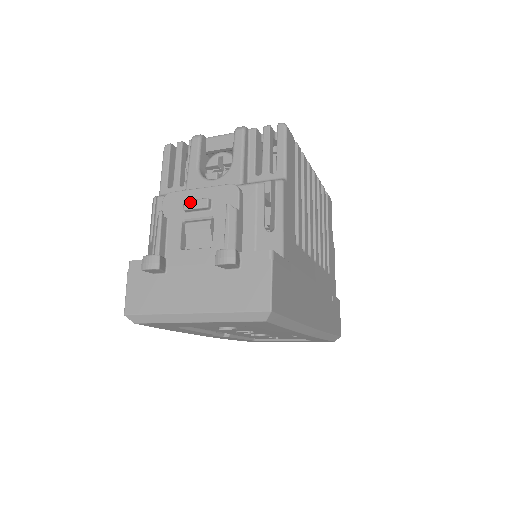
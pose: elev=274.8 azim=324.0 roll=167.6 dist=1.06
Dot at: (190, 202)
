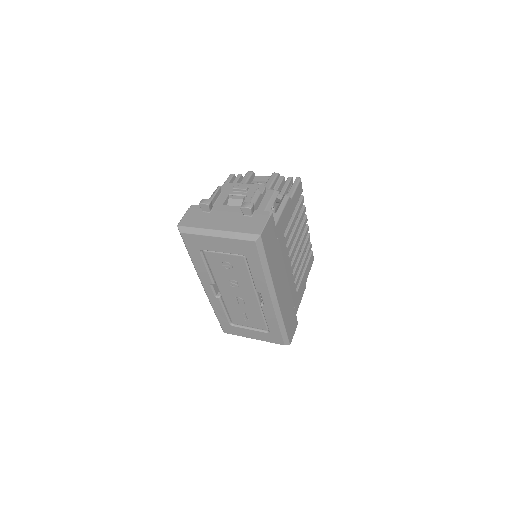
Dot at: (237, 186)
